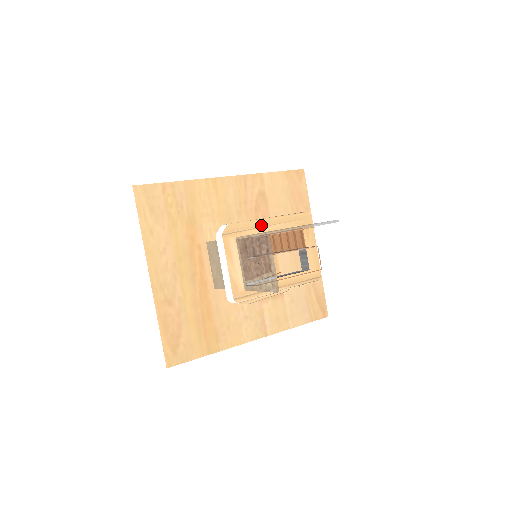
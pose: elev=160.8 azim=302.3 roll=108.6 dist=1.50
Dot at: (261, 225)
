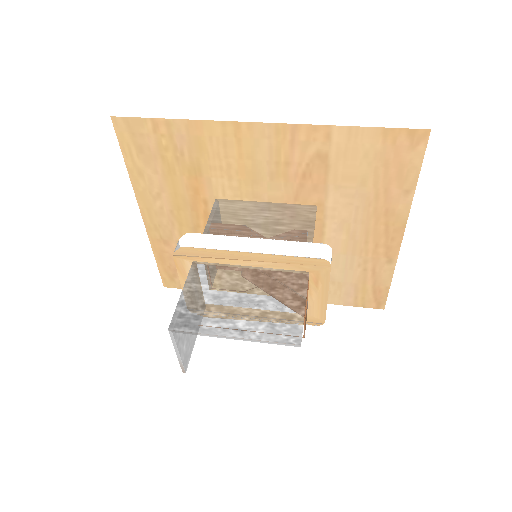
Dot at: (235, 257)
